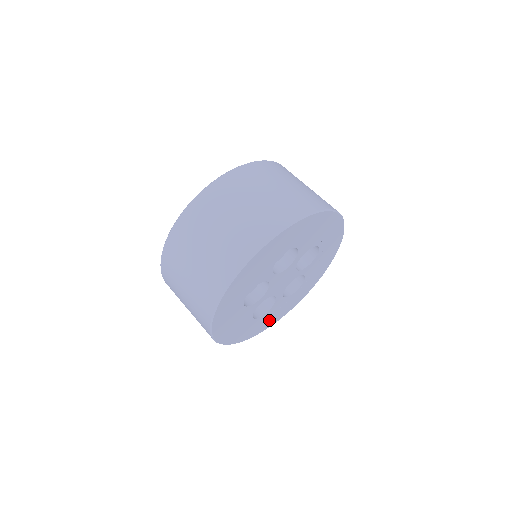
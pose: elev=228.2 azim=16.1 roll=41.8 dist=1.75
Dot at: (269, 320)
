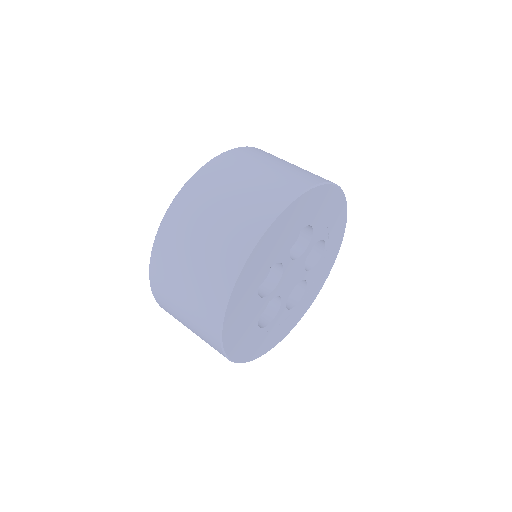
Dot at: (267, 341)
